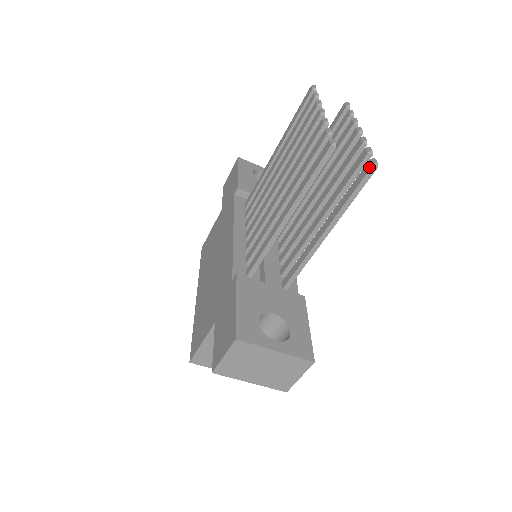
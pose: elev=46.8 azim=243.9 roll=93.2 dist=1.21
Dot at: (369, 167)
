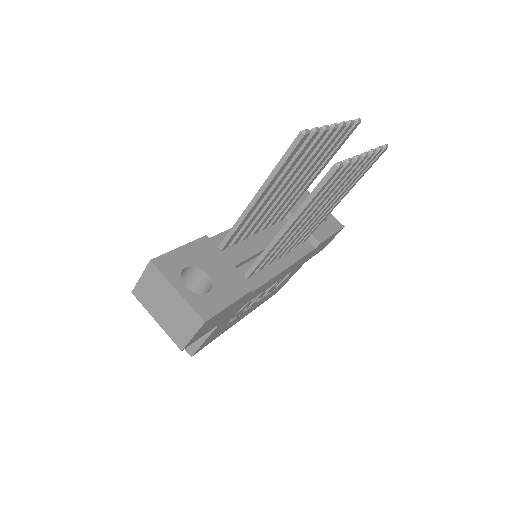
Dot at: (332, 166)
